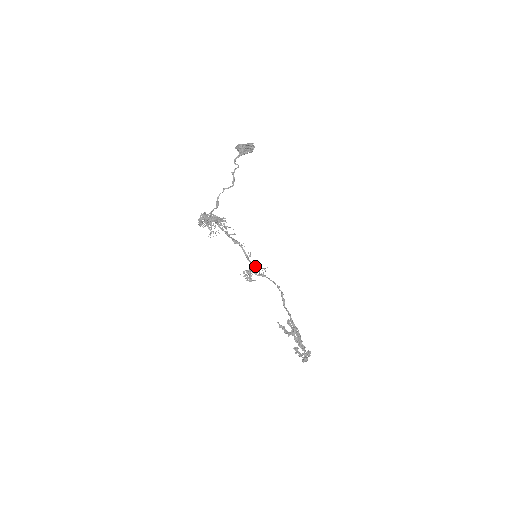
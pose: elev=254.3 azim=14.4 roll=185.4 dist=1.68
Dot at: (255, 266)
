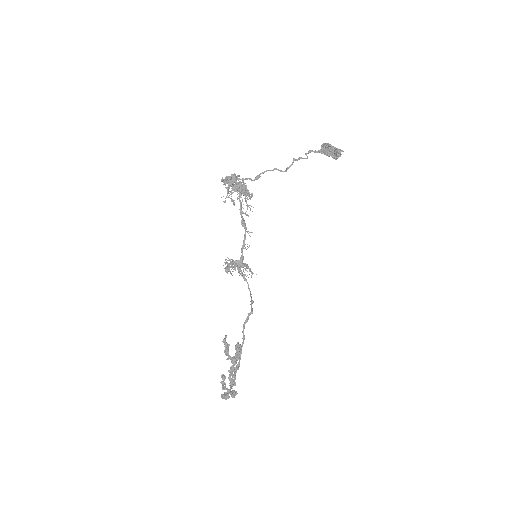
Dot at: (245, 263)
